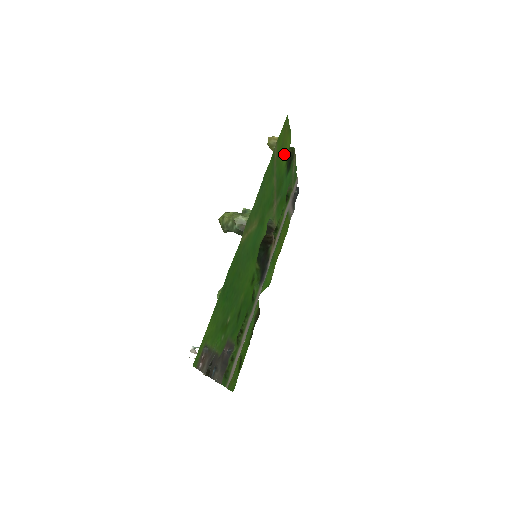
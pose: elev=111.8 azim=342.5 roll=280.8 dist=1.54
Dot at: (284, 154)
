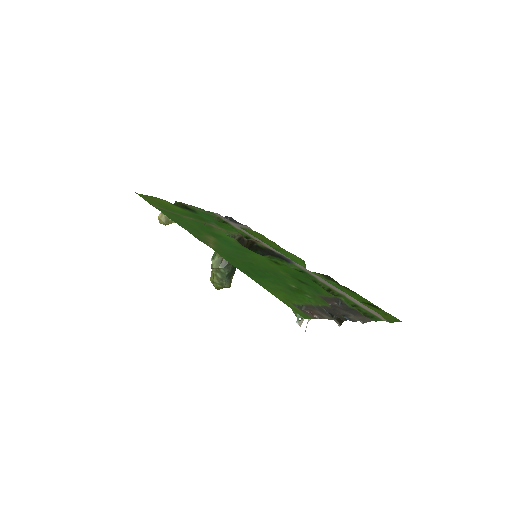
Dot at: (171, 207)
